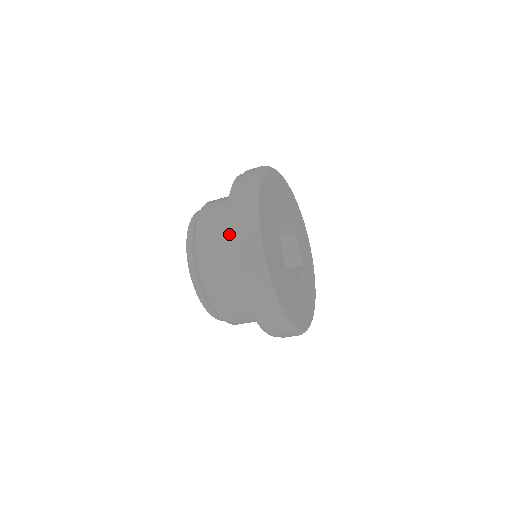
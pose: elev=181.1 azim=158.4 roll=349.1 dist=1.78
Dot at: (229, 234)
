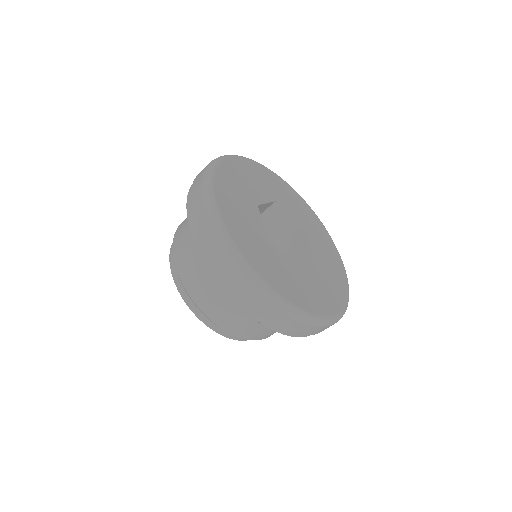
Dot at: (187, 206)
